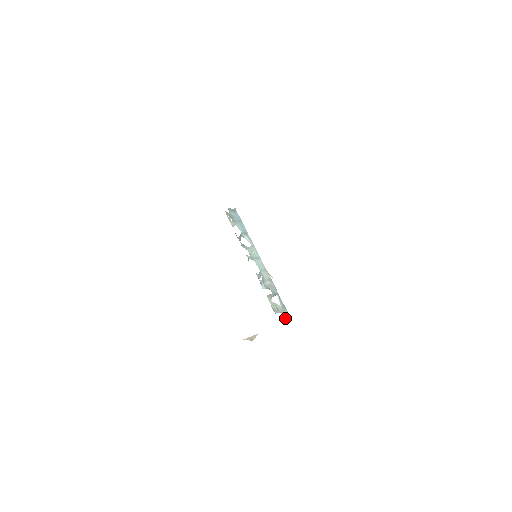
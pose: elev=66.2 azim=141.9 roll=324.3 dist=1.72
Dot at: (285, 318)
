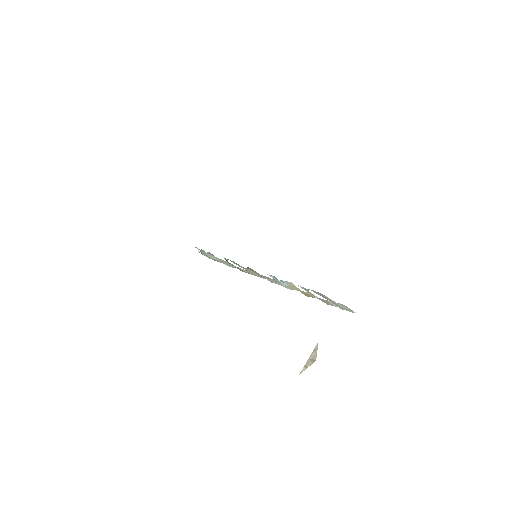
Dot at: (346, 307)
